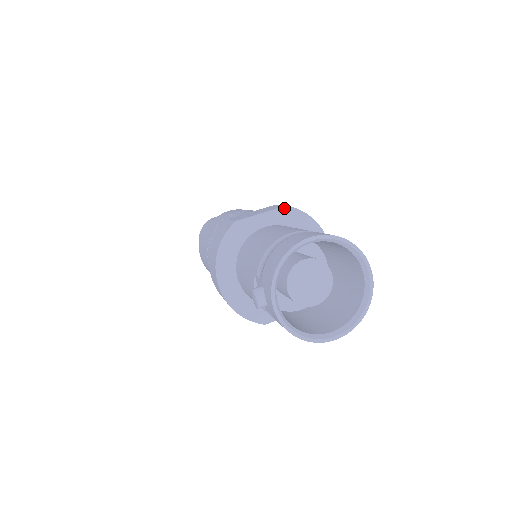
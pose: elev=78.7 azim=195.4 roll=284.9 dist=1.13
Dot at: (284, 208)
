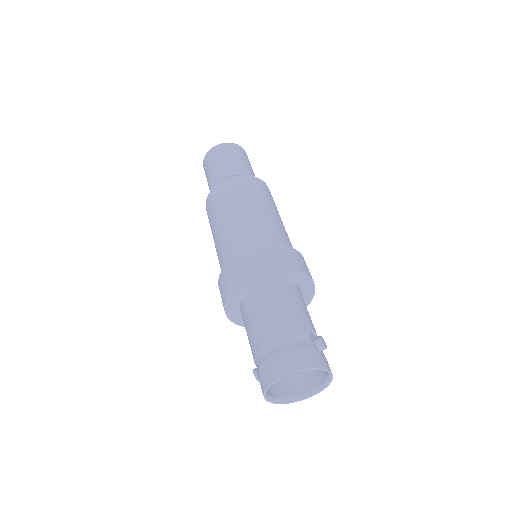
Dot at: (267, 273)
